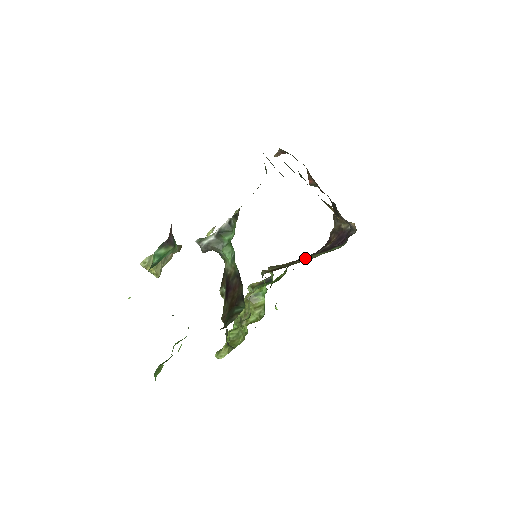
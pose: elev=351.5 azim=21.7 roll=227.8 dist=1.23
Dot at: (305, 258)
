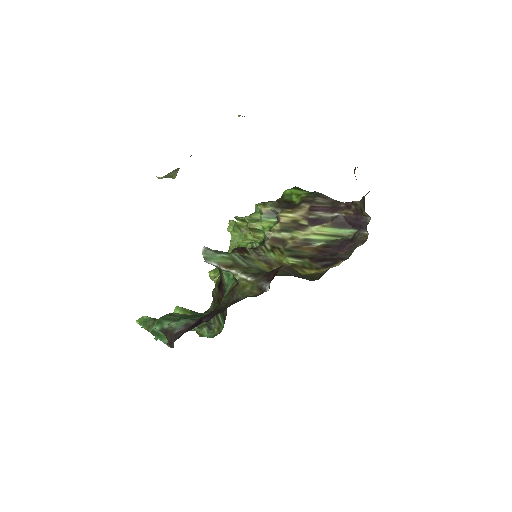
Dot at: (311, 230)
